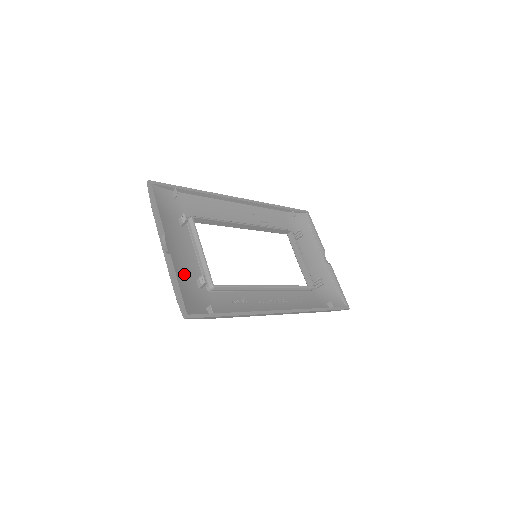
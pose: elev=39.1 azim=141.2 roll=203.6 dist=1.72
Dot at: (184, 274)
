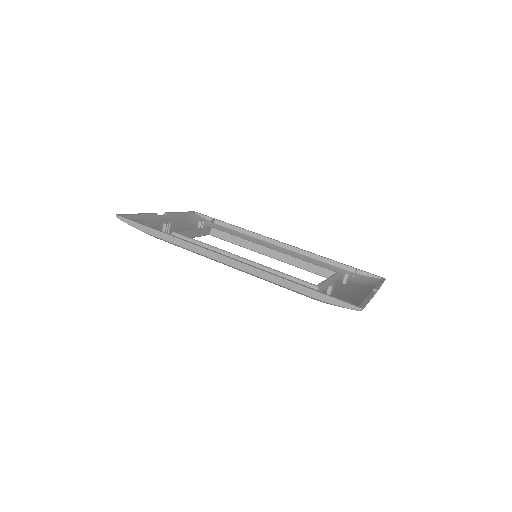
Dot at: (160, 227)
